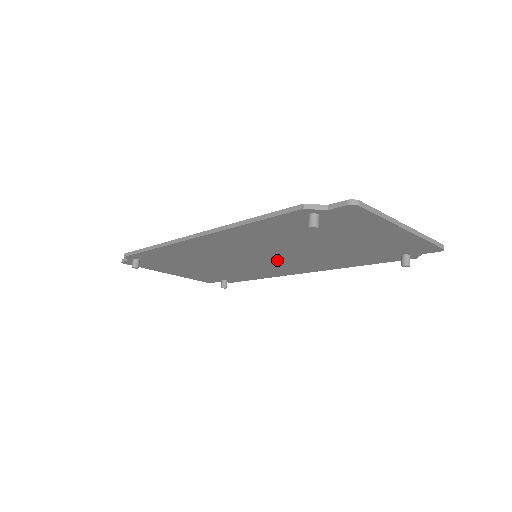
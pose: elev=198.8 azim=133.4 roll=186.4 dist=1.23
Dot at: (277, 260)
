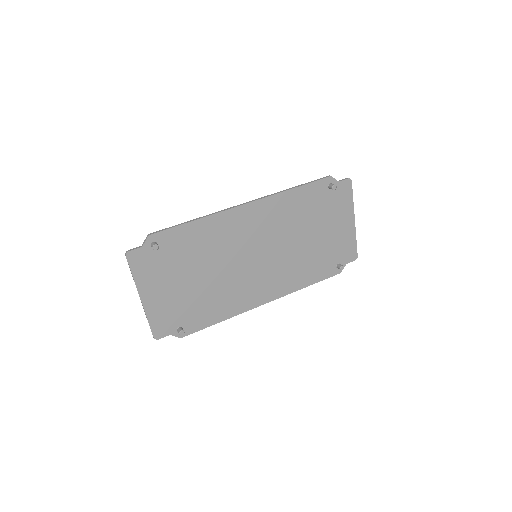
Dot at: (266, 266)
